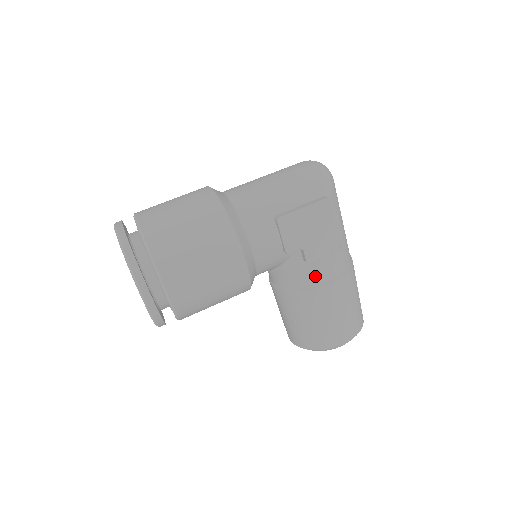
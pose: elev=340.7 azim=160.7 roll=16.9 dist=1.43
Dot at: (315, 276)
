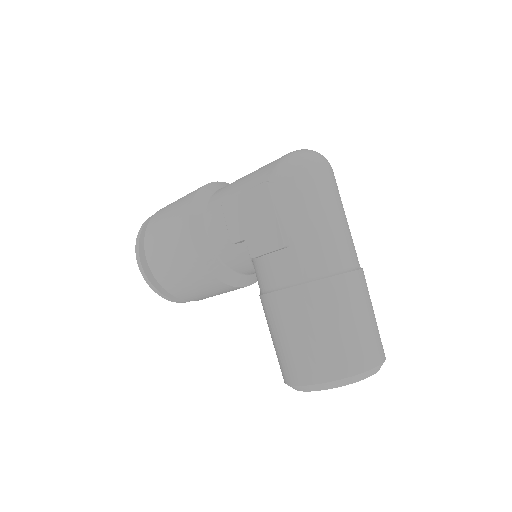
Dot at: (266, 278)
